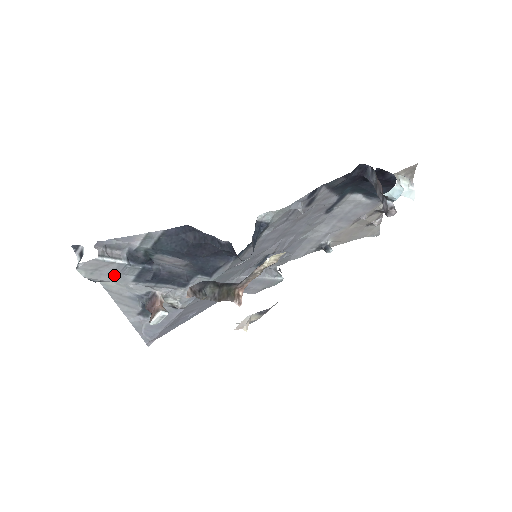
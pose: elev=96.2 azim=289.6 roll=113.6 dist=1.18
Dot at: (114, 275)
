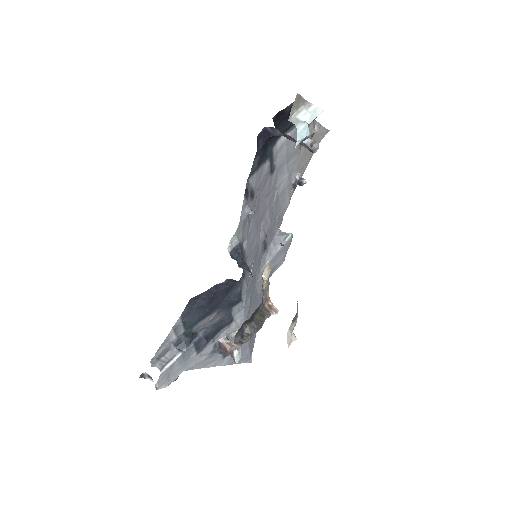
Dot at: (182, 366)
